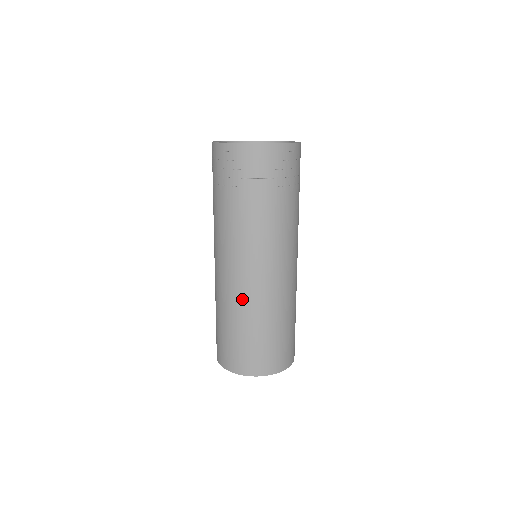
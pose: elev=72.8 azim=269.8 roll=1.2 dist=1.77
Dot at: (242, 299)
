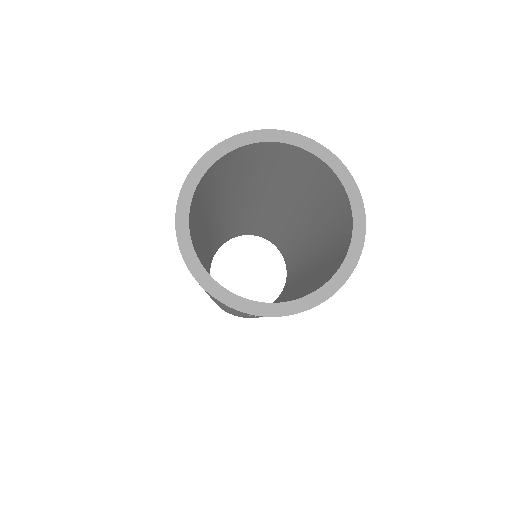
Dot at: occluded
